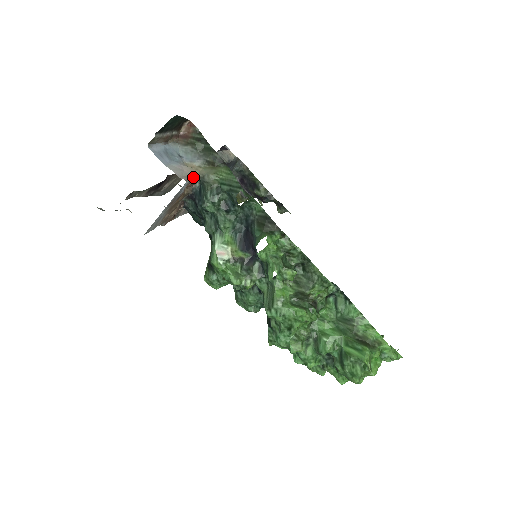
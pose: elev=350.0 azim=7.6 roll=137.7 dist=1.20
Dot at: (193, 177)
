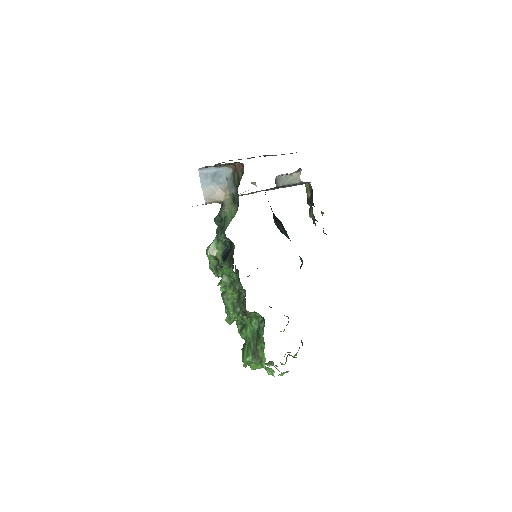
Dot at: (218, 201)
